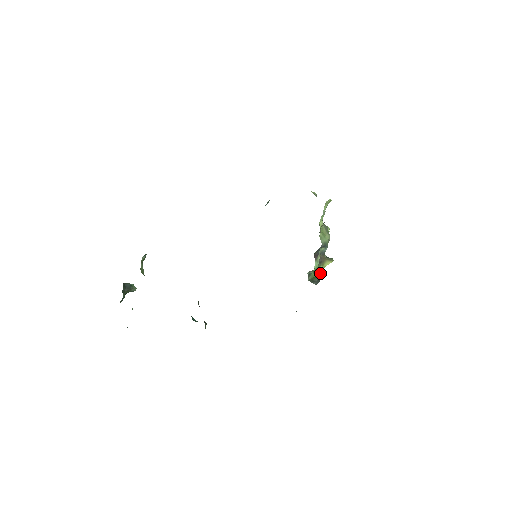
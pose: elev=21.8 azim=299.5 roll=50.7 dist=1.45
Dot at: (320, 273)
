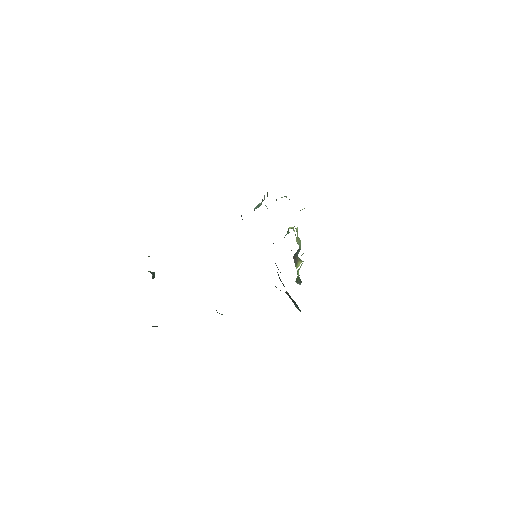
Dot at: (298, 274)
